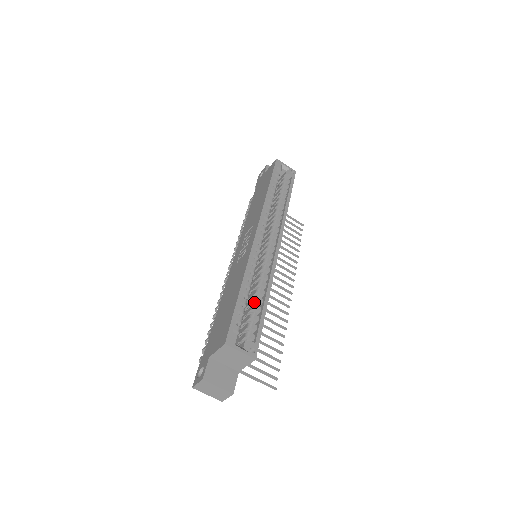
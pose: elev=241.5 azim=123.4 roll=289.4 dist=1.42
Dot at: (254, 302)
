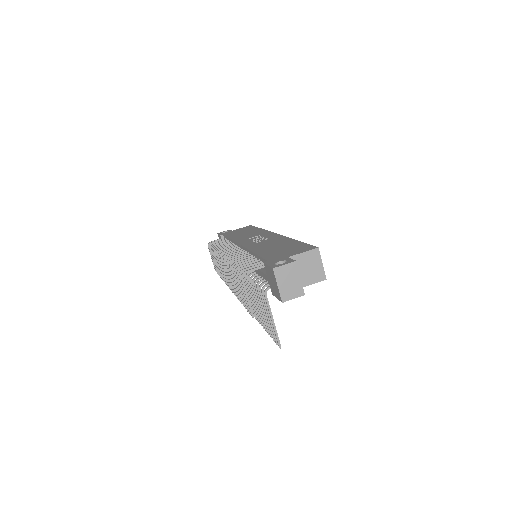
Dot at: occluded
